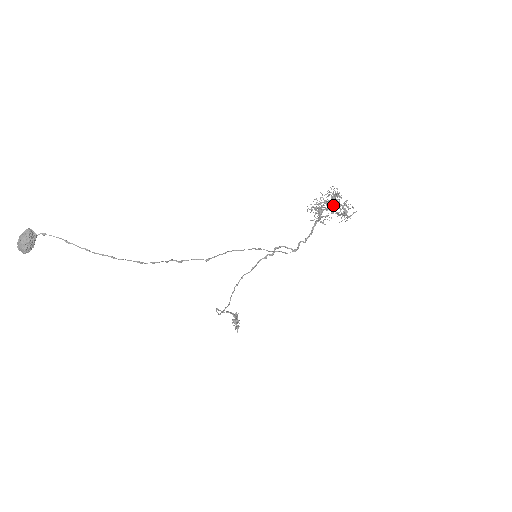
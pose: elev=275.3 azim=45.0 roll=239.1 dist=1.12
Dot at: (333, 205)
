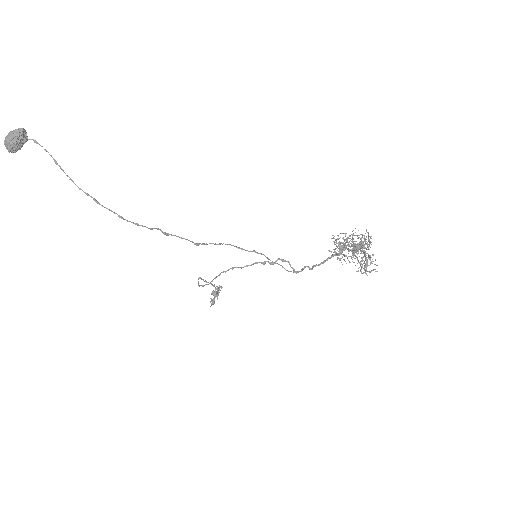
Dot at: (358, 250)
